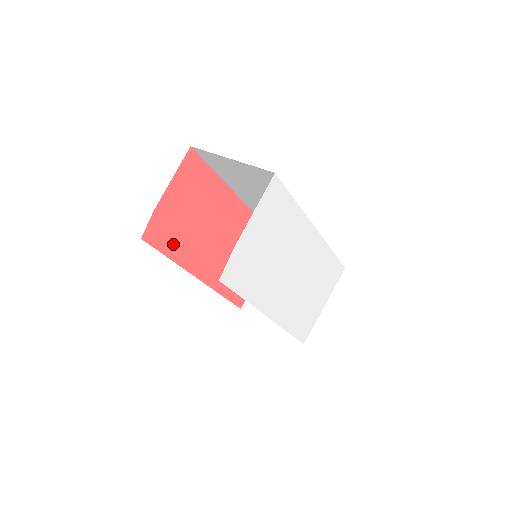
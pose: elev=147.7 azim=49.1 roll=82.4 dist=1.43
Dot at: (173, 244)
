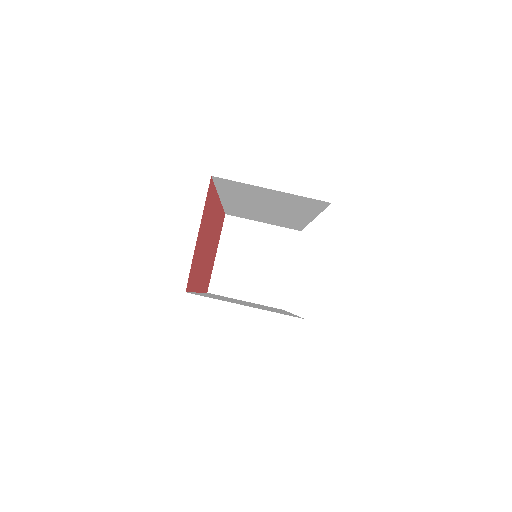
Dot at: (194, 277)
